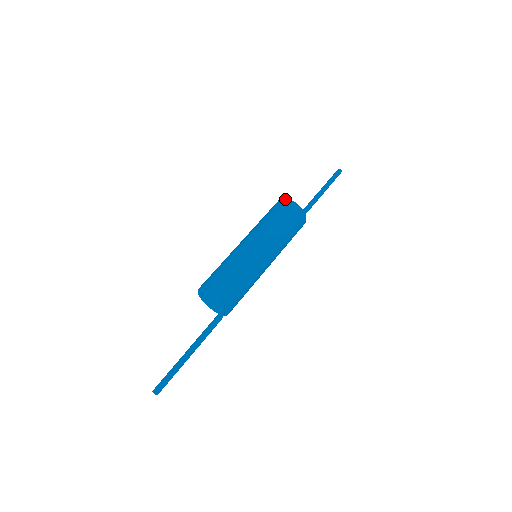
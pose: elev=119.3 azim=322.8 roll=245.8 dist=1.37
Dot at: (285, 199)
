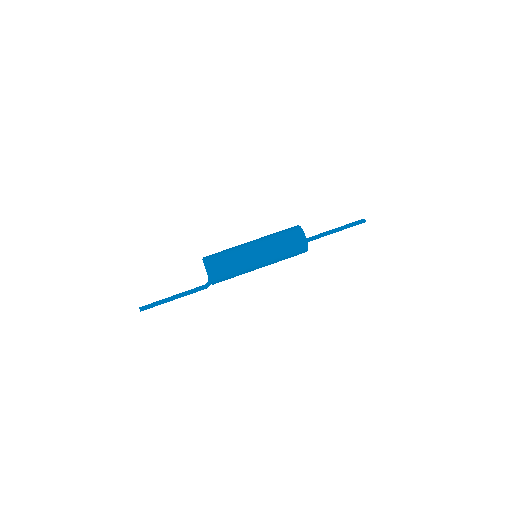
Dot at: (302, 231)
